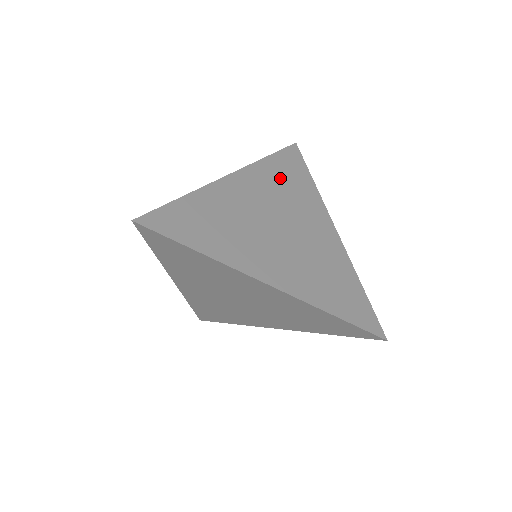
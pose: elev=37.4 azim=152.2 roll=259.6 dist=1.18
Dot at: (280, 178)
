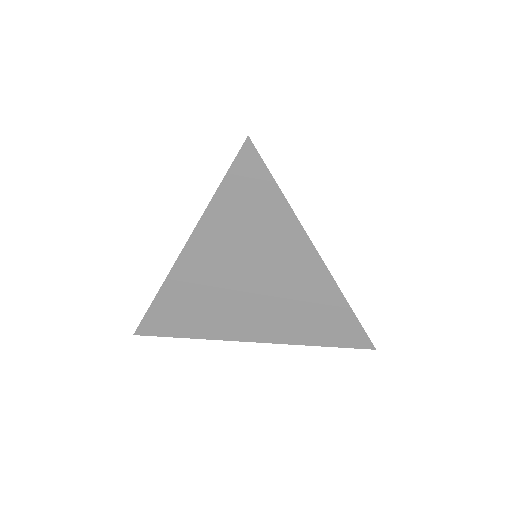
Dot at: occluded
